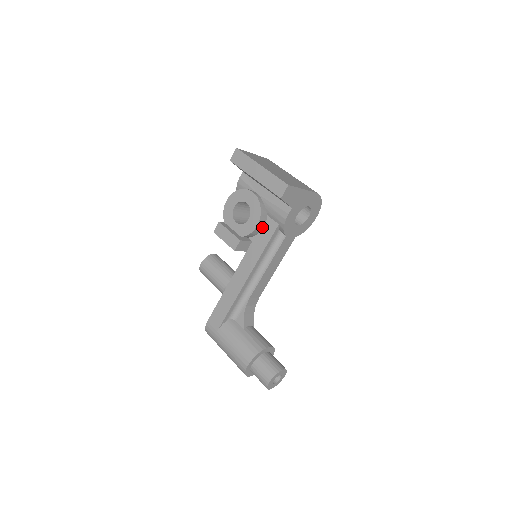
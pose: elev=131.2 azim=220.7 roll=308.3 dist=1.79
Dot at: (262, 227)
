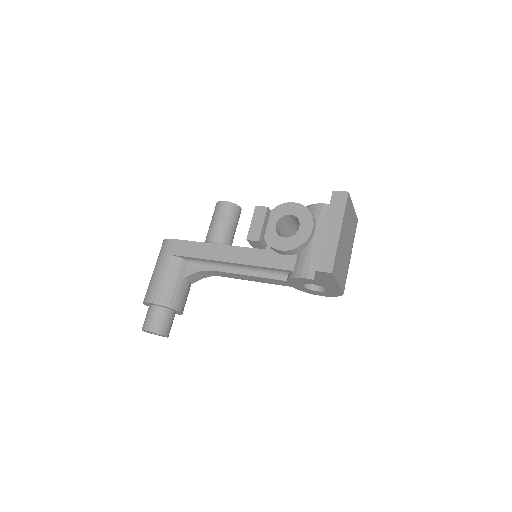
Dot at: (284, 254)
